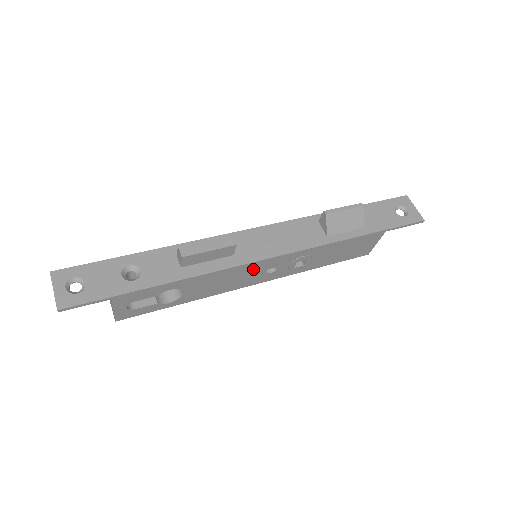
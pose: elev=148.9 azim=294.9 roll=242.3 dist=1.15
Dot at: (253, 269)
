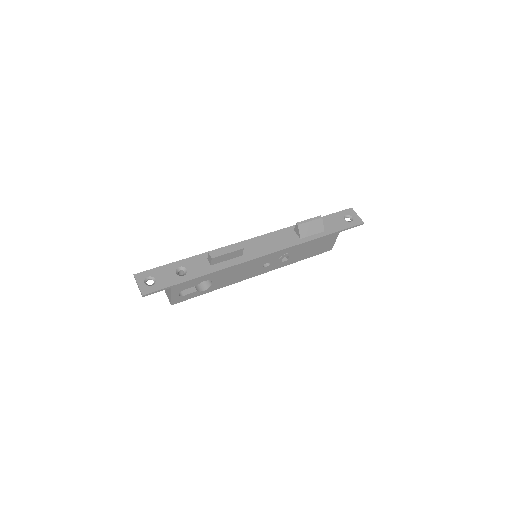
Dot at: (255, 264)
